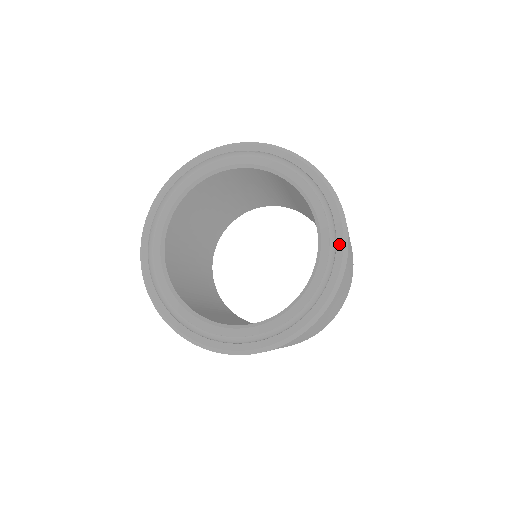
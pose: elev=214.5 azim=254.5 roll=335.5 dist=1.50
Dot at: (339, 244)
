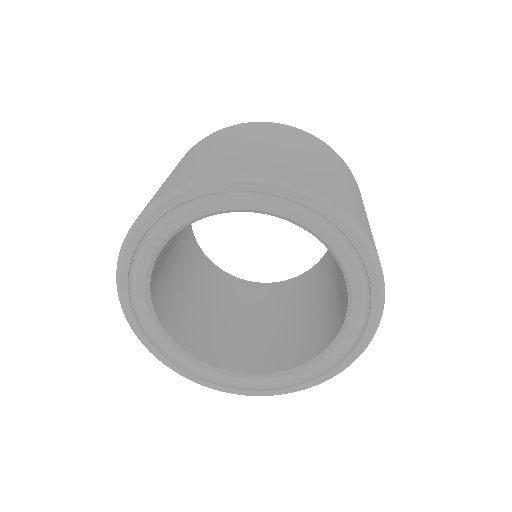
Dot at: (357, 245)
